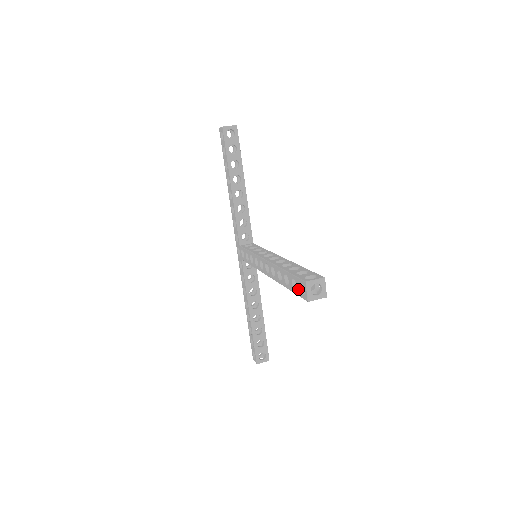
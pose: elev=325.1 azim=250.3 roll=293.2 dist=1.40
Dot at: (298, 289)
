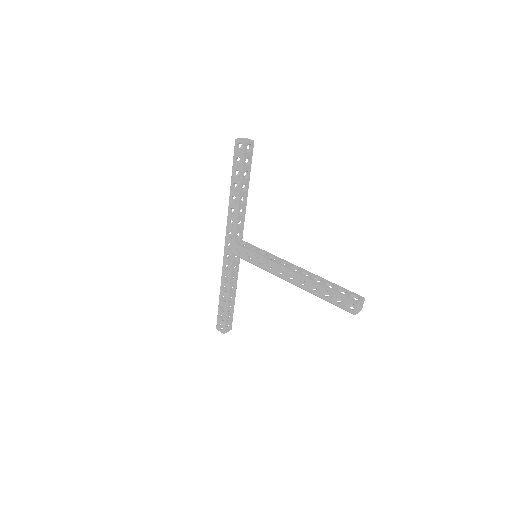
Dot at: (343, 304)
